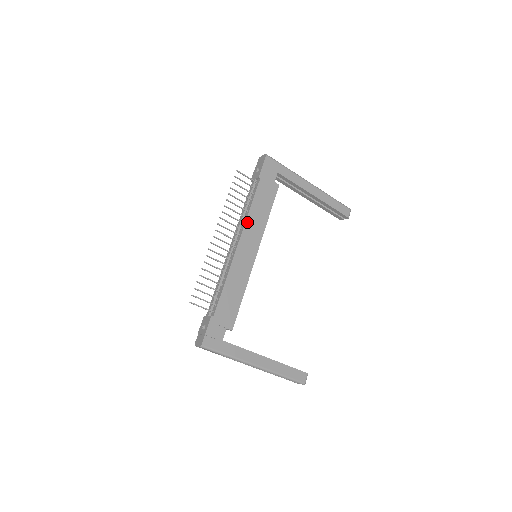
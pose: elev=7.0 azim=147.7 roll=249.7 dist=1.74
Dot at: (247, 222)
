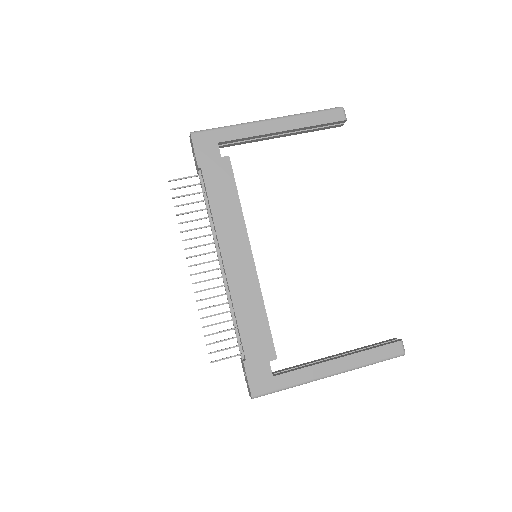
Dot at: (218, 230)
